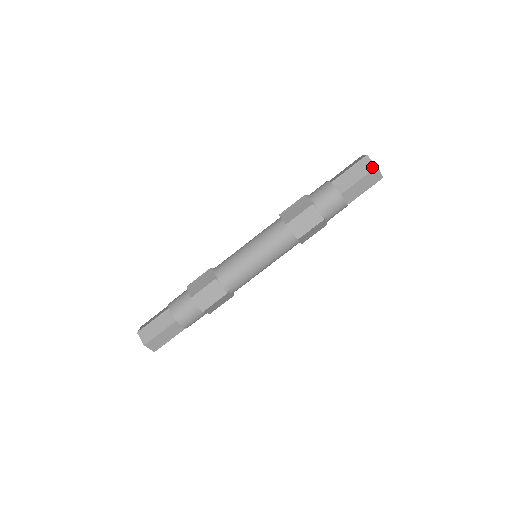
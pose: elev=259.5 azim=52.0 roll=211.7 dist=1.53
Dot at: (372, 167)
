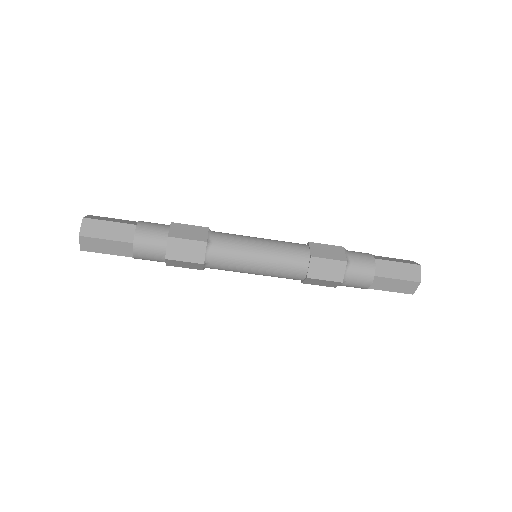
Dot at: (410, 292)
